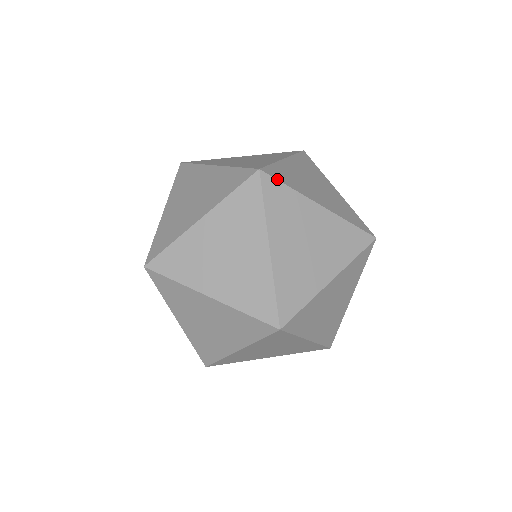
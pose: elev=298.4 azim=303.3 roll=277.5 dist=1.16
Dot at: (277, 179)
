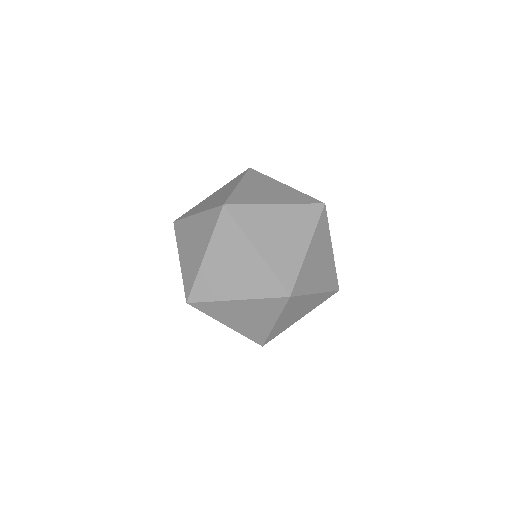
Dot at: occluded
